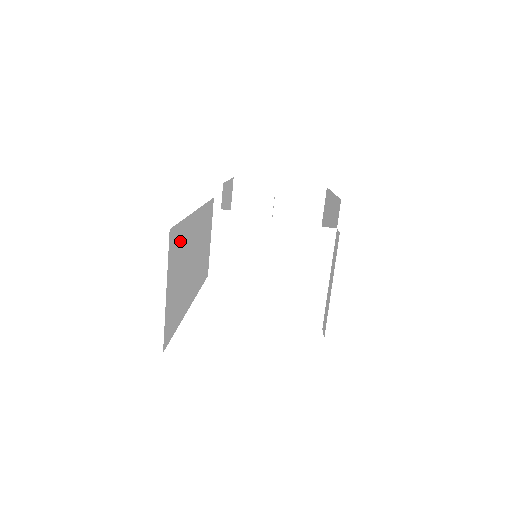
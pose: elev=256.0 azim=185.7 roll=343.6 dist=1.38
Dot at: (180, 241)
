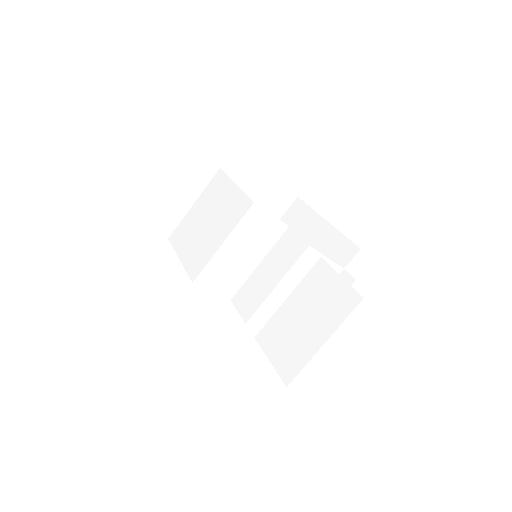
Dot at: occluded
